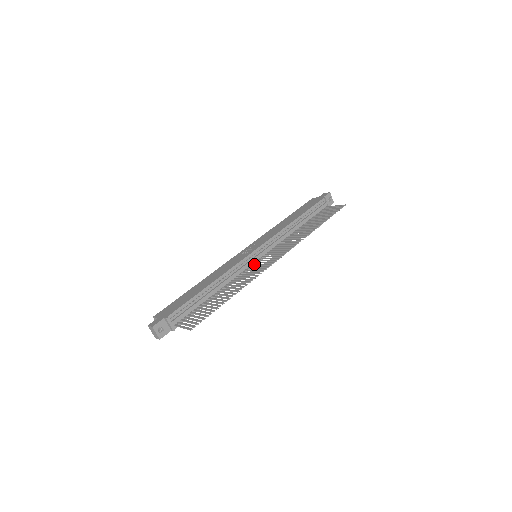
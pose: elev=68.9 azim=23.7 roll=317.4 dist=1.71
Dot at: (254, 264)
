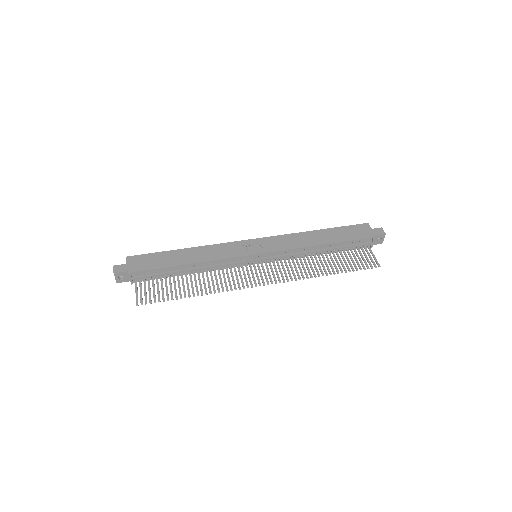
Dot at: (245, 266)
